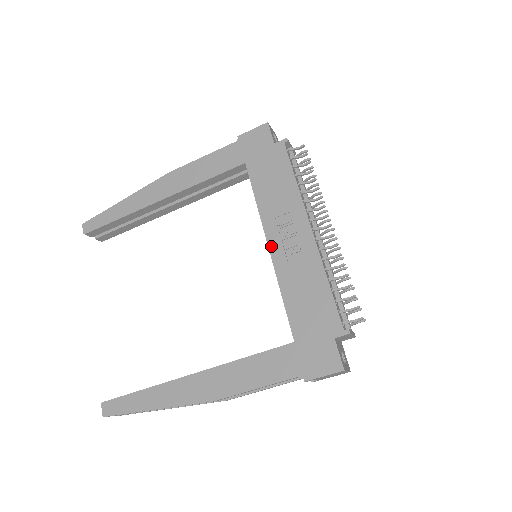
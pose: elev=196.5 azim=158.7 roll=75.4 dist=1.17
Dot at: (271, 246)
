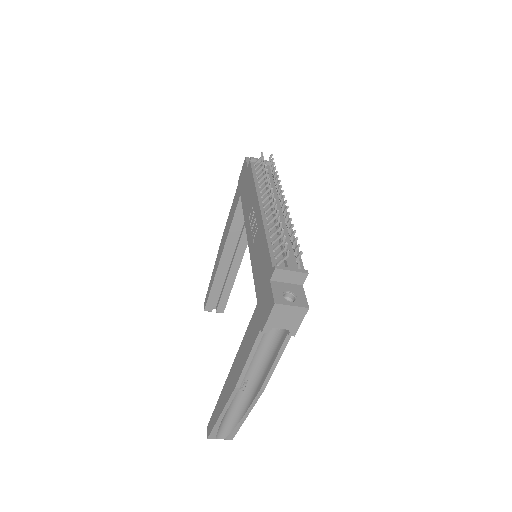
Dot at: (248, 240)
